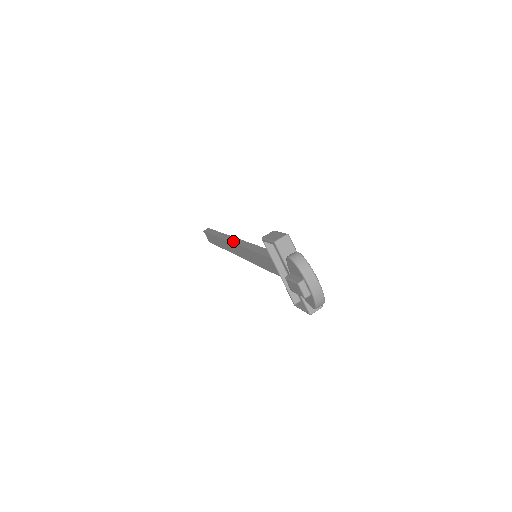
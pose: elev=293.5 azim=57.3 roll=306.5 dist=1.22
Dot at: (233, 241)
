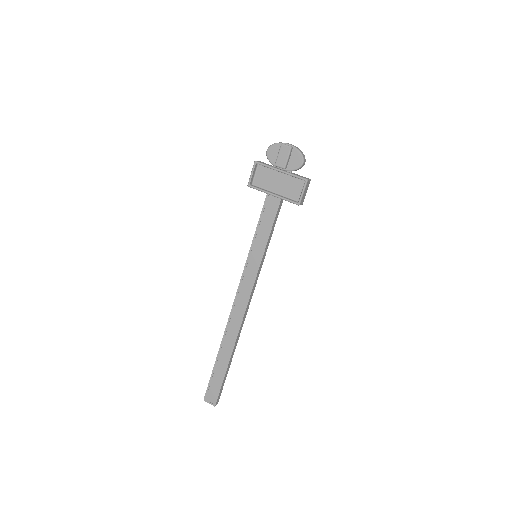
Dot at: (234, 300)
